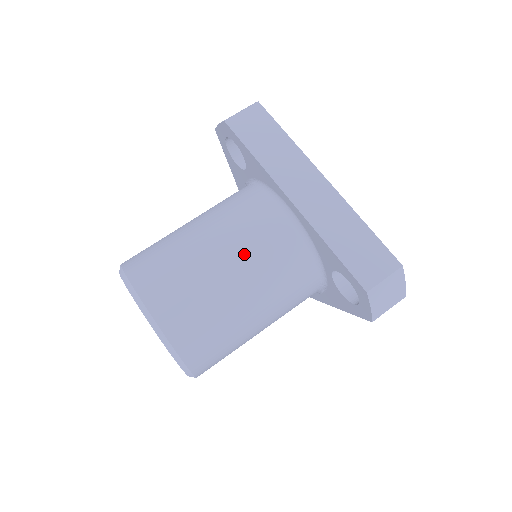
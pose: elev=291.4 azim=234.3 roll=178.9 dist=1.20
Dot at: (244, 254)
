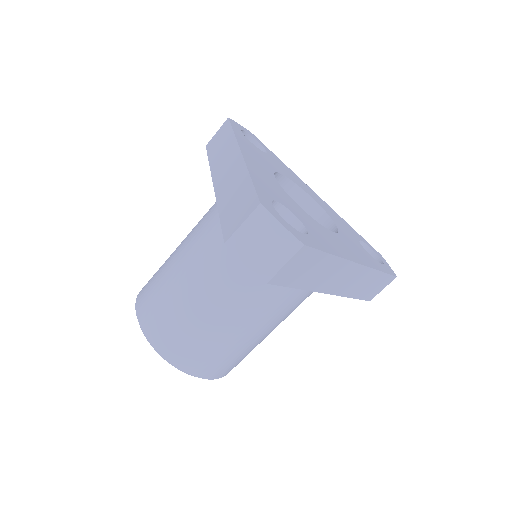
Dot at: (282, 320)
